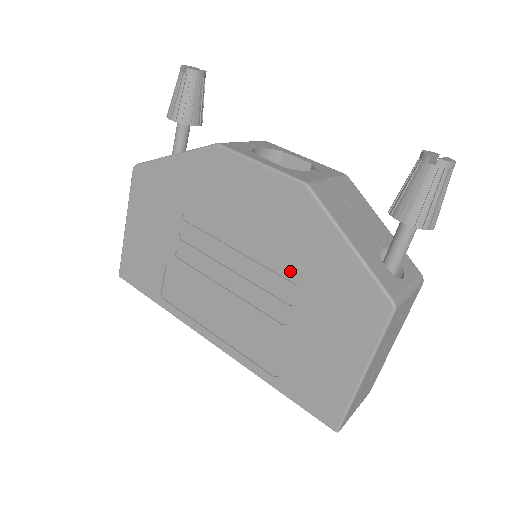
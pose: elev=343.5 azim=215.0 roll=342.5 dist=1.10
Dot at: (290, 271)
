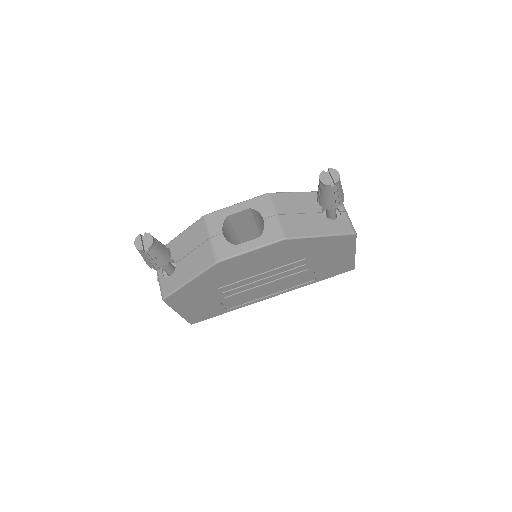
Dot at: (298, 259)
